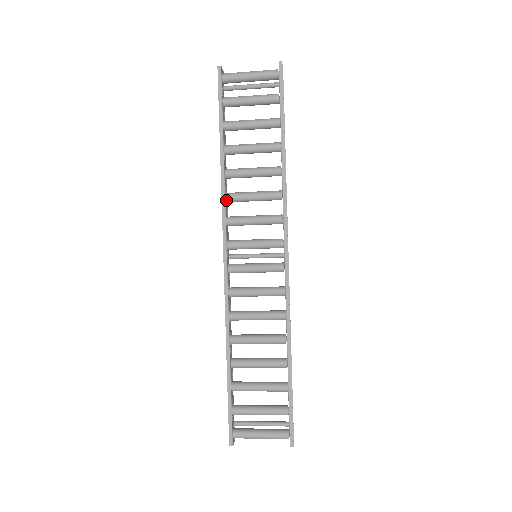
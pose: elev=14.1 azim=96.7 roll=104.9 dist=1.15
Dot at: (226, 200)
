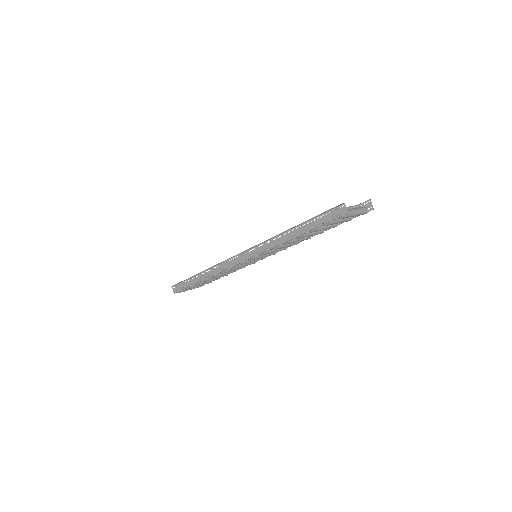
Dot at: (270, 250)
